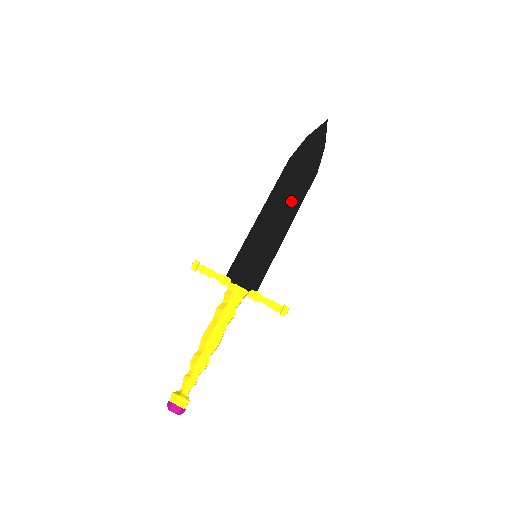
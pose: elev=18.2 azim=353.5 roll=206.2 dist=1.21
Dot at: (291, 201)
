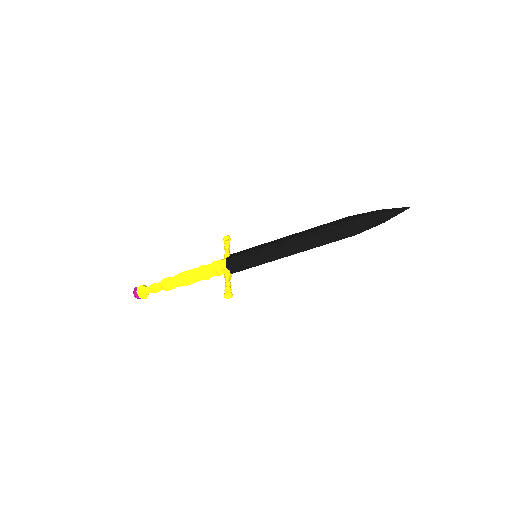
Dot at: (312, 239)
